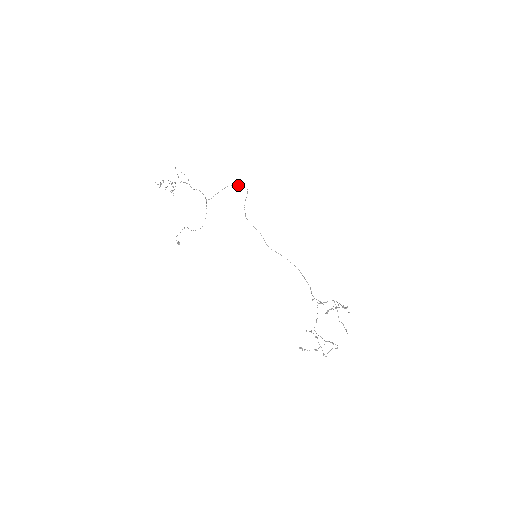
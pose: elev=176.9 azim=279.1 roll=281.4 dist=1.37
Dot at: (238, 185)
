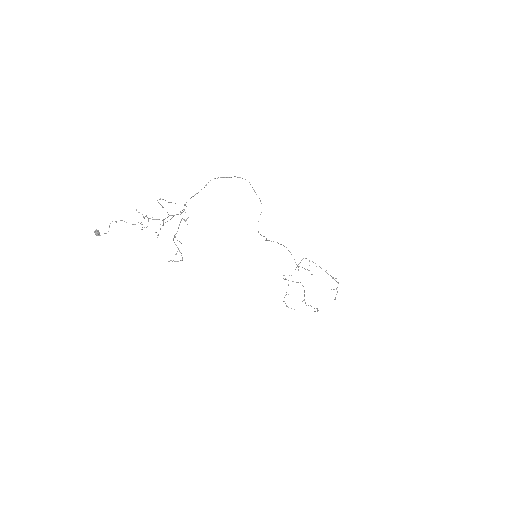
Dot at: (229, 177)
